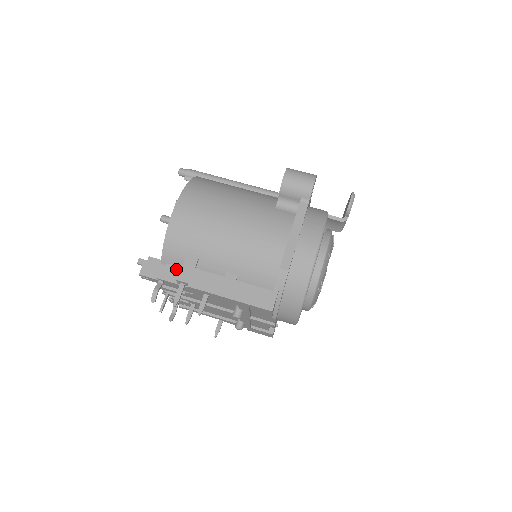
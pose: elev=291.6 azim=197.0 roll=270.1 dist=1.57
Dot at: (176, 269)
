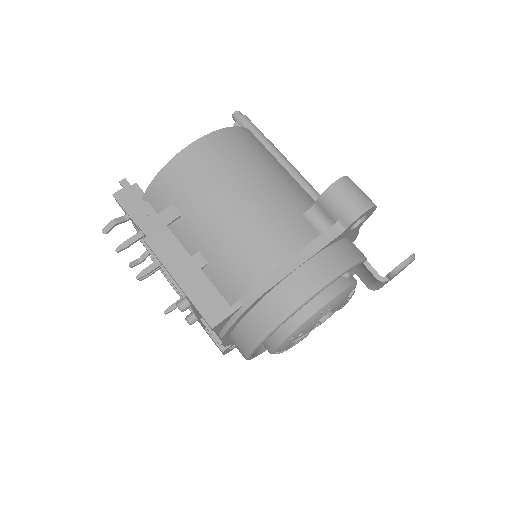
Dot at: occluded
